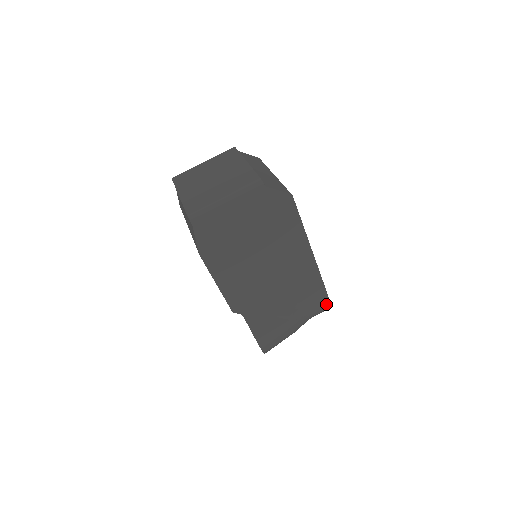
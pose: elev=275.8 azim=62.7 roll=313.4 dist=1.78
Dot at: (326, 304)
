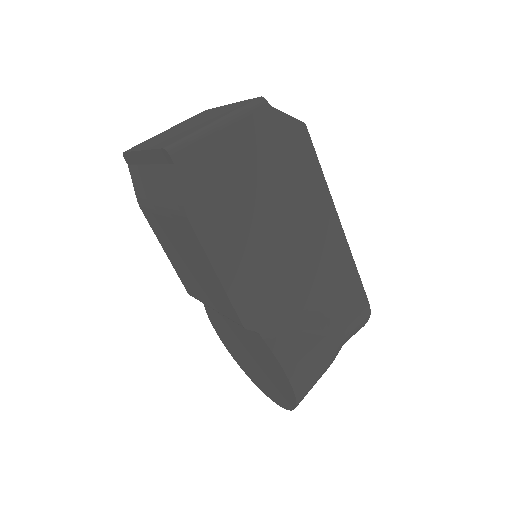
Dot at: (365, 310)
